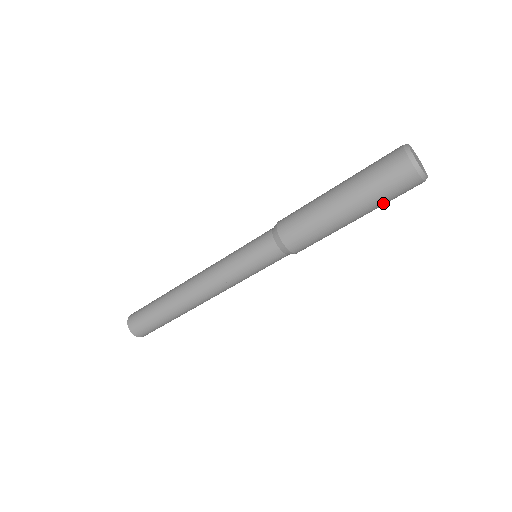
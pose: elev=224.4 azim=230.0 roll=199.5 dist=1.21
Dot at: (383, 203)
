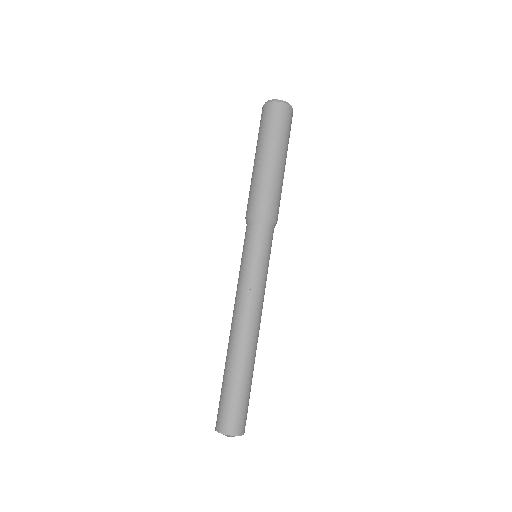
Dot at: (286, 138)
